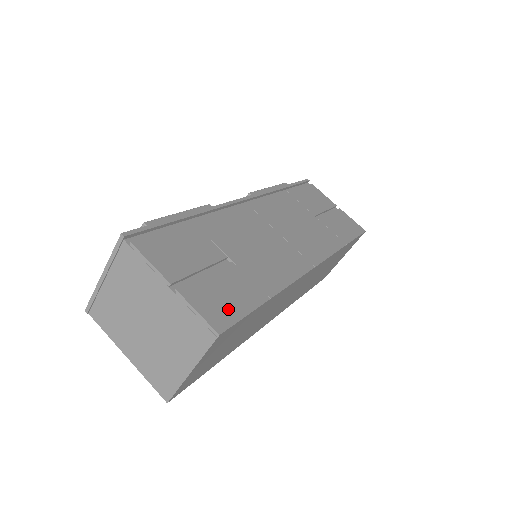
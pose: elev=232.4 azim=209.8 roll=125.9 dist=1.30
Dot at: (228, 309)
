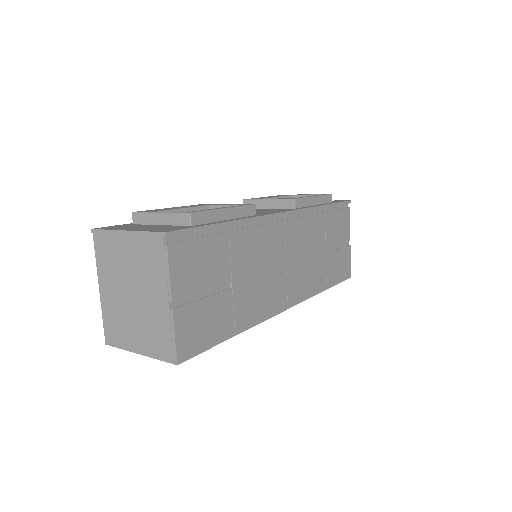
Dot at: (199, 340)
